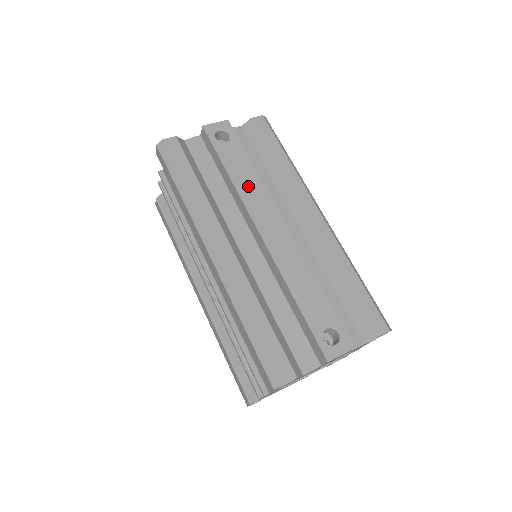
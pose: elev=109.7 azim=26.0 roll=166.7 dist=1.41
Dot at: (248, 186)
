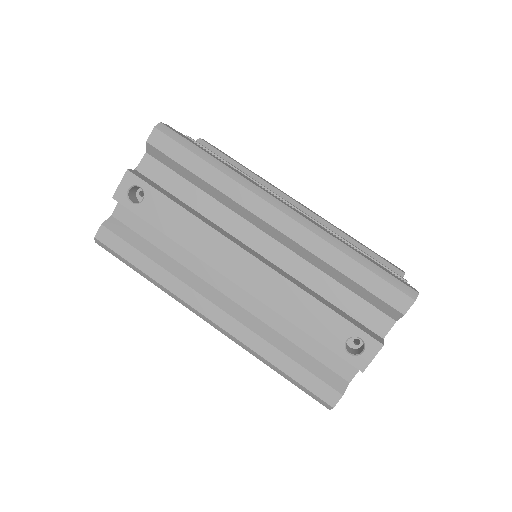
Dot at: (193, 237)
